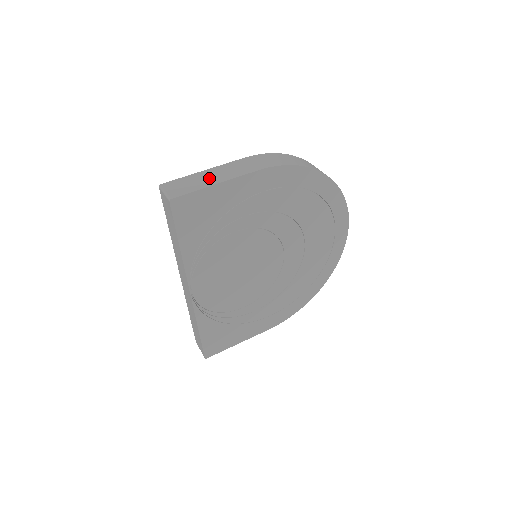
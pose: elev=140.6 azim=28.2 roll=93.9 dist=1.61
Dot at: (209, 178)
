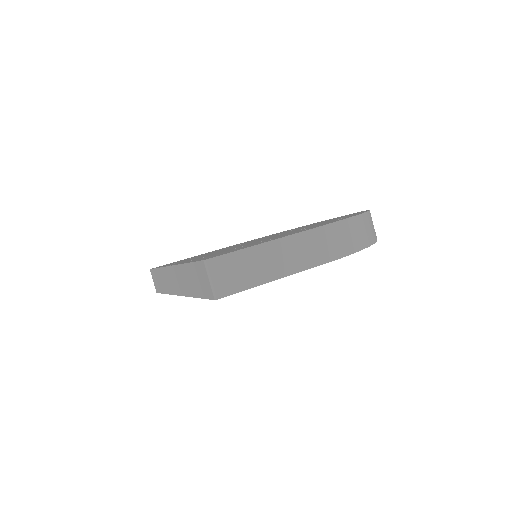
Dot at: (267, 265)
